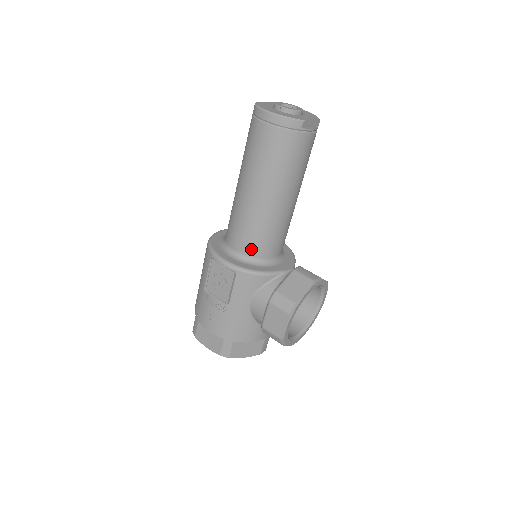
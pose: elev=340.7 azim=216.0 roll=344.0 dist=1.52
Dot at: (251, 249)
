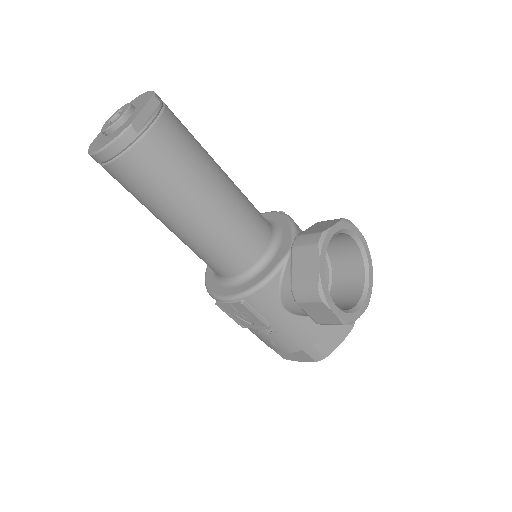
Dot at: (236, 267)
